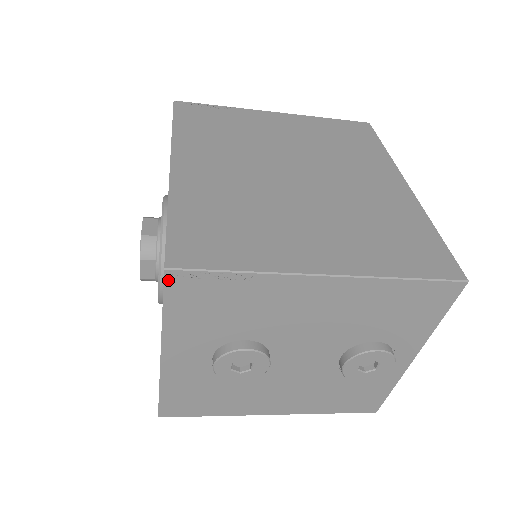
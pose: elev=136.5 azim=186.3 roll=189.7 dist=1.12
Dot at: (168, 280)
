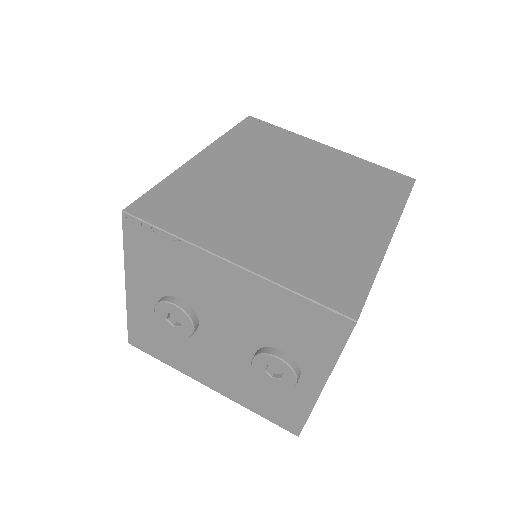
Dot at: (125, 221)
